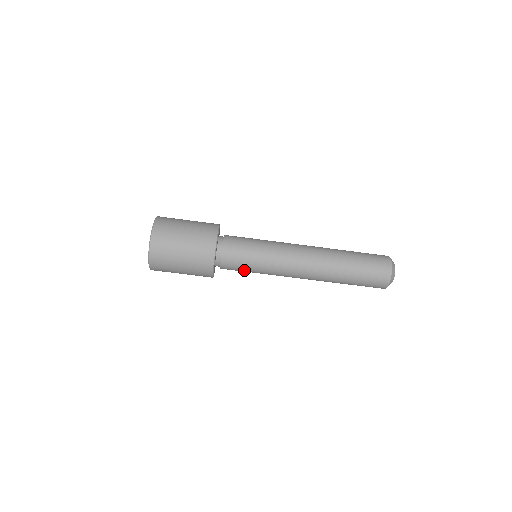
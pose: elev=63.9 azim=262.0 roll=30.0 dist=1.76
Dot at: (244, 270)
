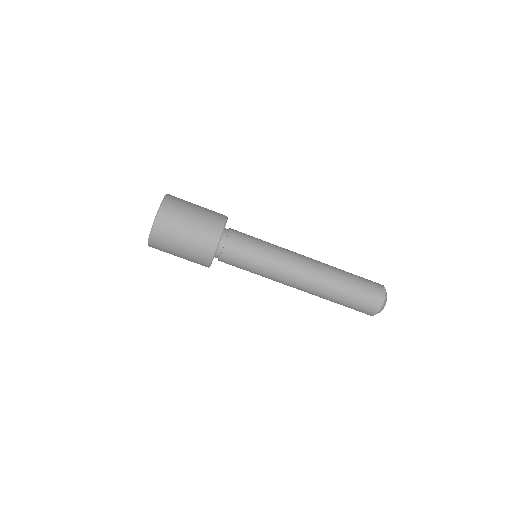
Dot at: (242, 266)
